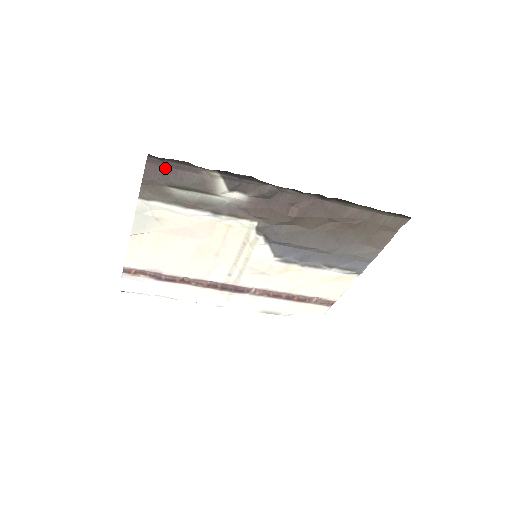
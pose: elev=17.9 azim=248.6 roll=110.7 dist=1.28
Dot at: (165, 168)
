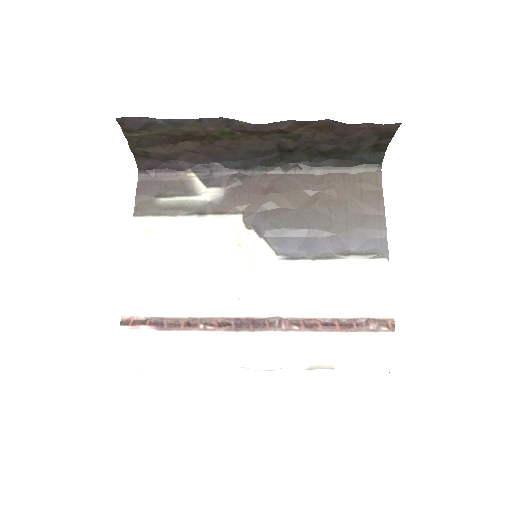
Dot at: (152, 182)
